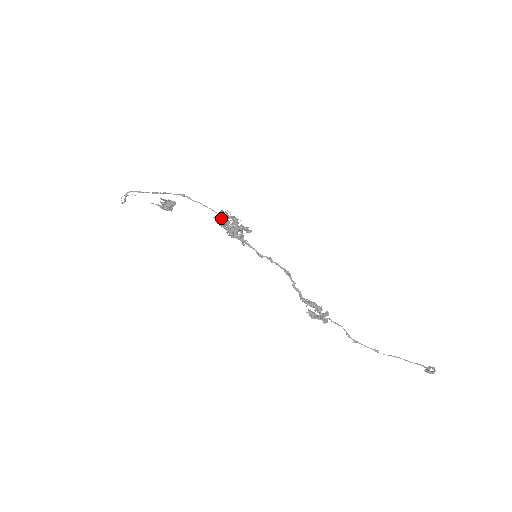
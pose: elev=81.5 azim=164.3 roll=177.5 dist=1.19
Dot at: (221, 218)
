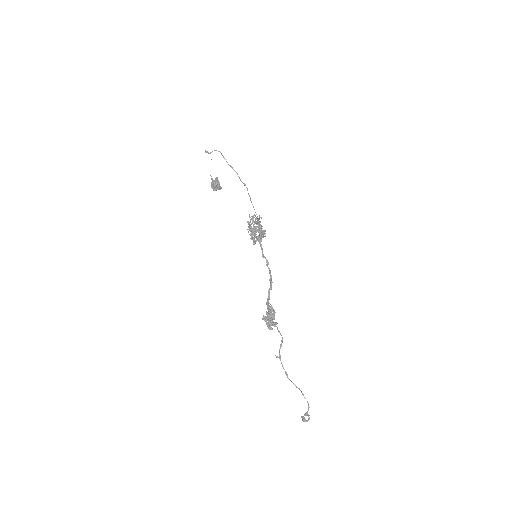
Dot at: occluded
